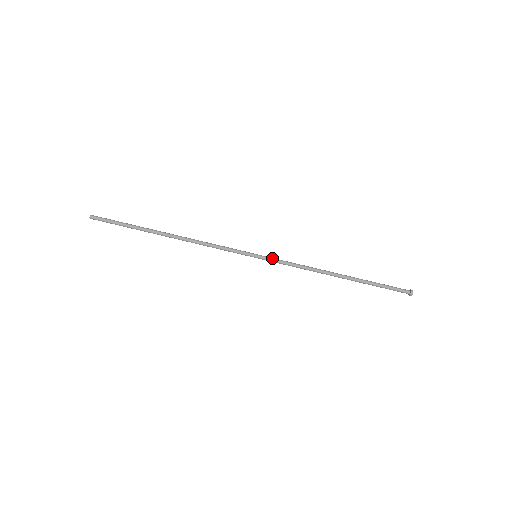
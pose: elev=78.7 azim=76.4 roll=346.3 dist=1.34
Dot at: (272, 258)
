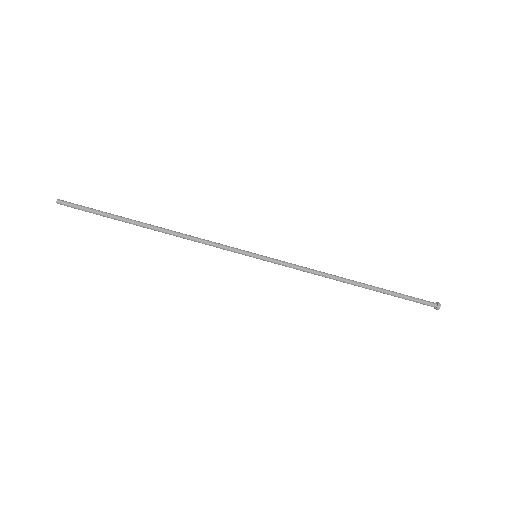
Dot at: (275, 259)
